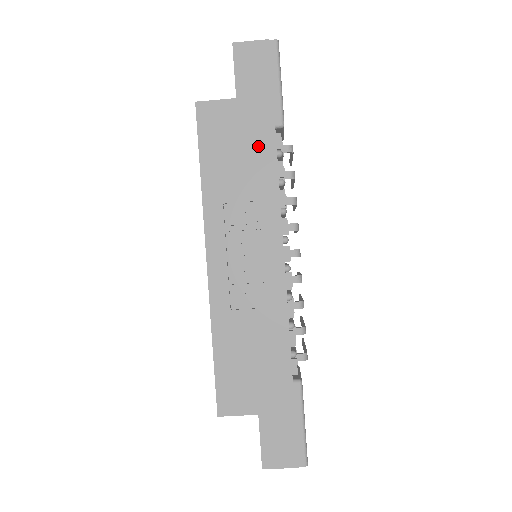
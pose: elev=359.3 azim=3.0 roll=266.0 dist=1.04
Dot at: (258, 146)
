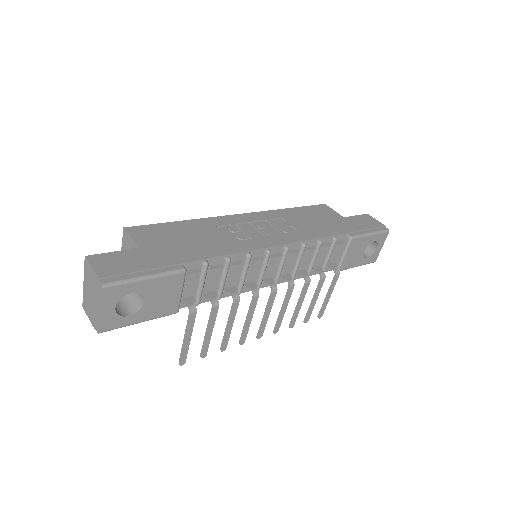
Dot at: (329, 227)
